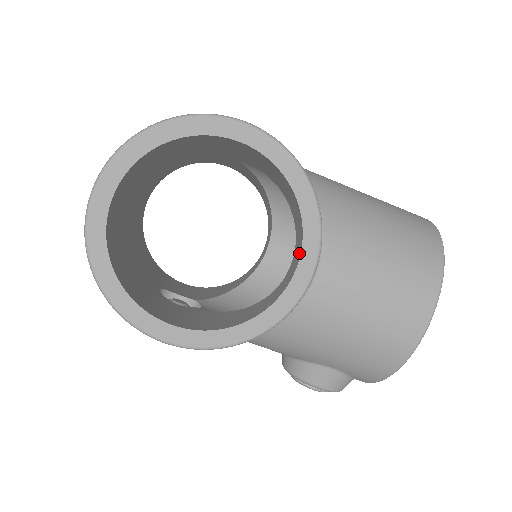
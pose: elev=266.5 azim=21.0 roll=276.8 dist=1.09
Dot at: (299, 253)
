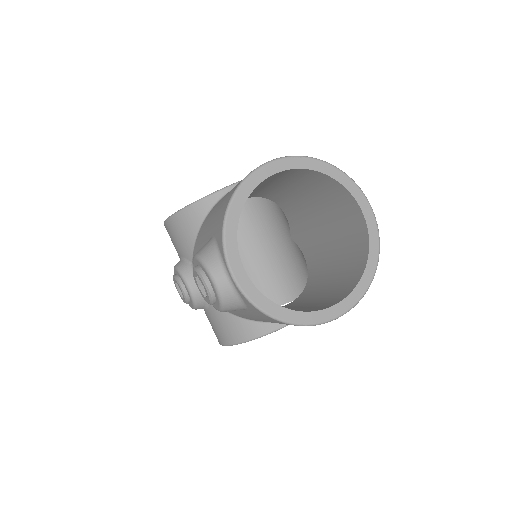
Dot at: occluded
